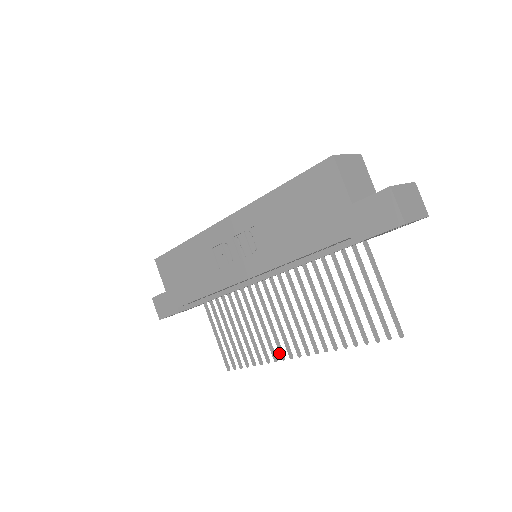
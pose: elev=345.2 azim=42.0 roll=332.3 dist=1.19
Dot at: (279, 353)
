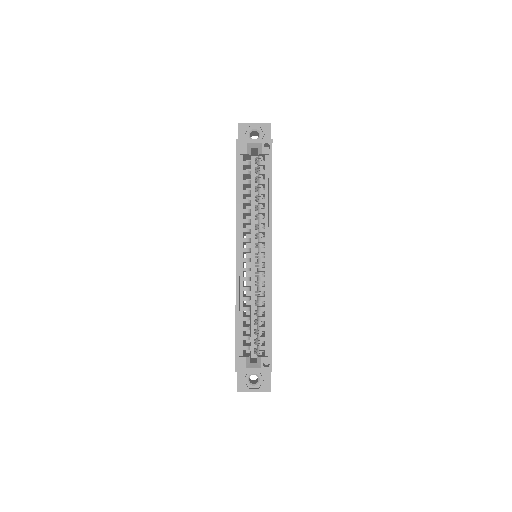
Dot at: occluded
